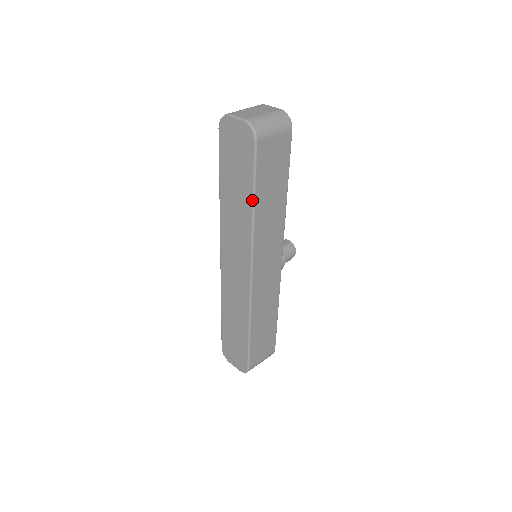
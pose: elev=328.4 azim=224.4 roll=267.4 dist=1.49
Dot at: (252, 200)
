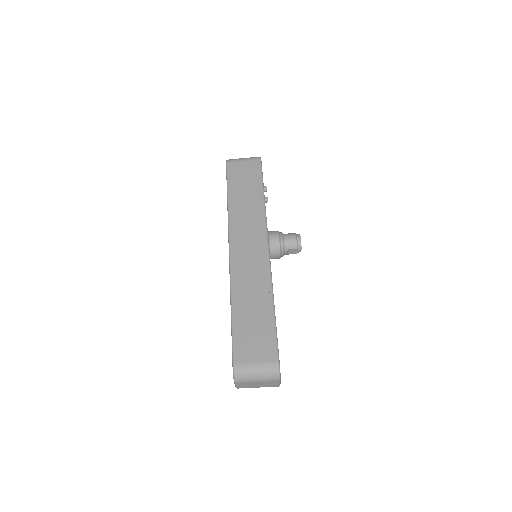
Dot at: occluded
